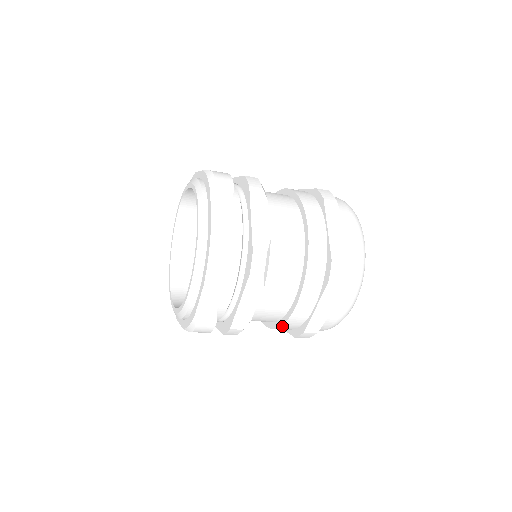
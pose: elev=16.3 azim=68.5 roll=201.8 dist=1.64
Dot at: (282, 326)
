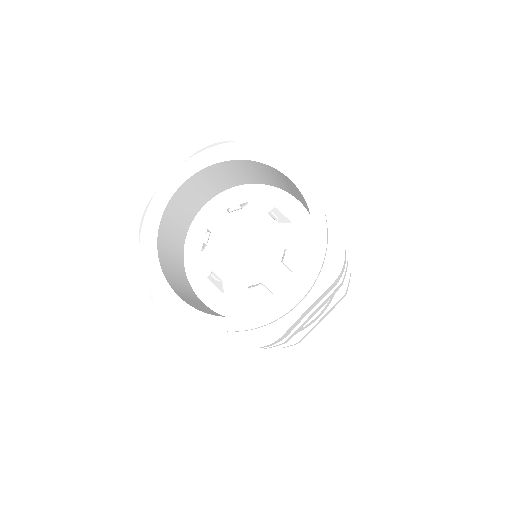
Dot at: occluded
